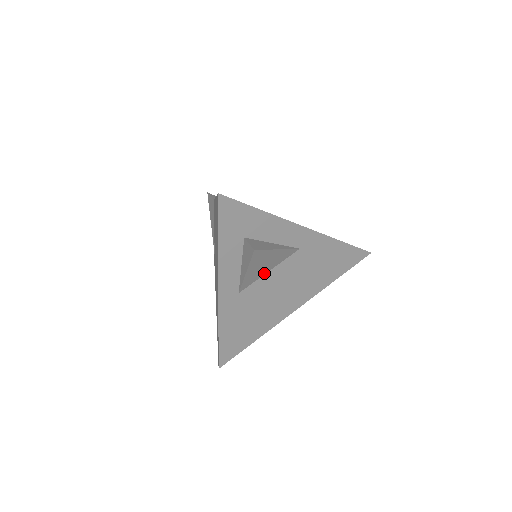
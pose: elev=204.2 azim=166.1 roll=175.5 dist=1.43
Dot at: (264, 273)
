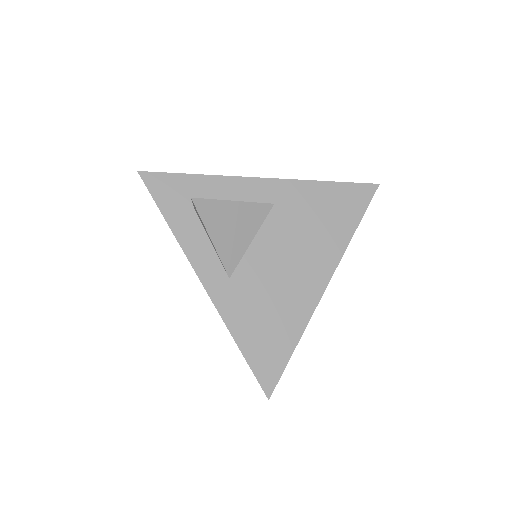
Dot at: (247, 244)
